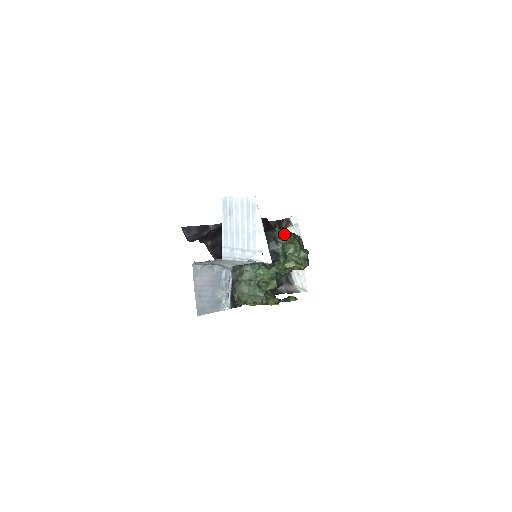
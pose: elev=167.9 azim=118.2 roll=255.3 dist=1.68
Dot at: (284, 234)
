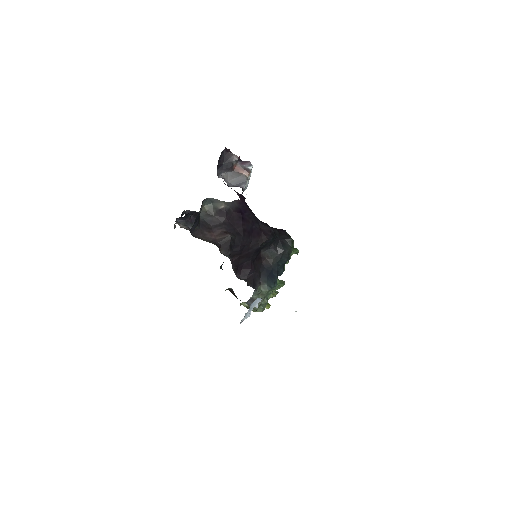
Dot at: occluded
